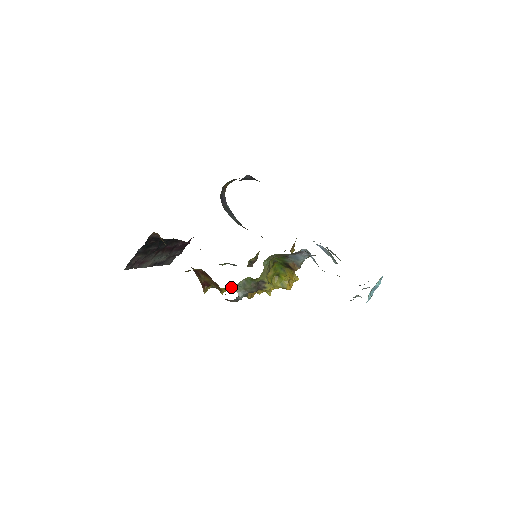
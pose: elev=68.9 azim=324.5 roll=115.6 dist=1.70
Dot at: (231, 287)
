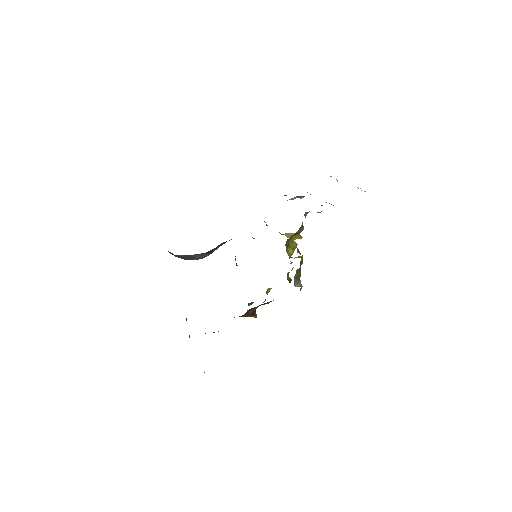
Dot at: (266, 291)
